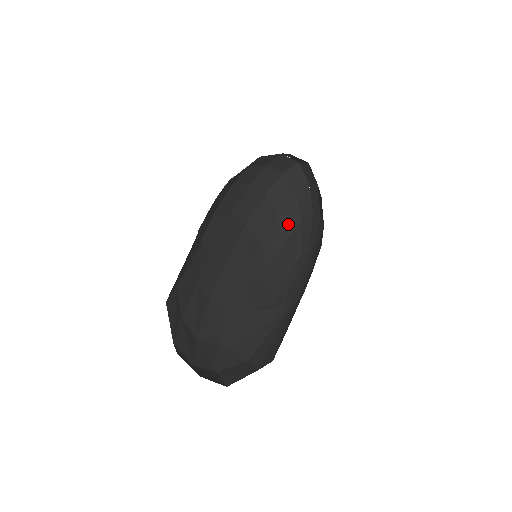
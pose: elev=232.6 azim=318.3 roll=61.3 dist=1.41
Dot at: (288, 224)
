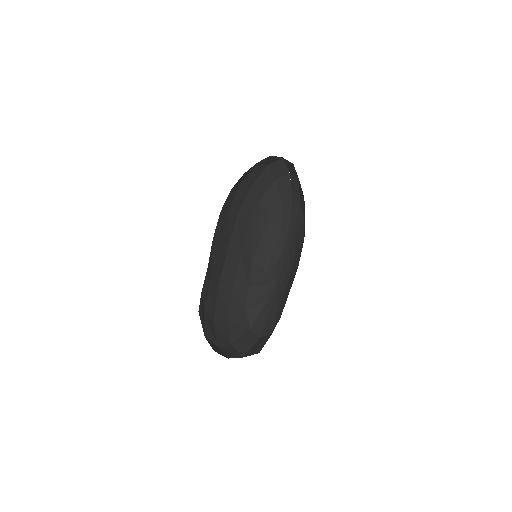
Dot at: (271, 207)
